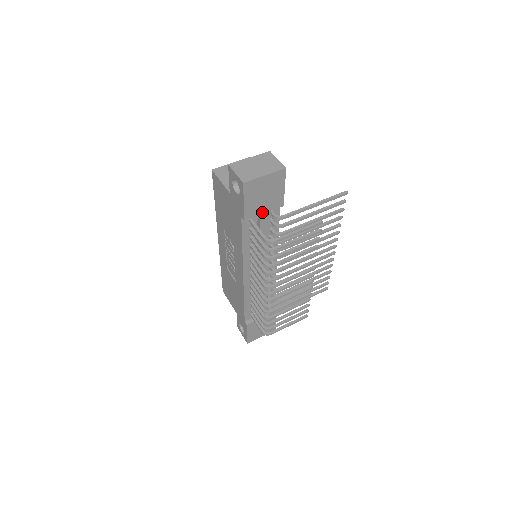
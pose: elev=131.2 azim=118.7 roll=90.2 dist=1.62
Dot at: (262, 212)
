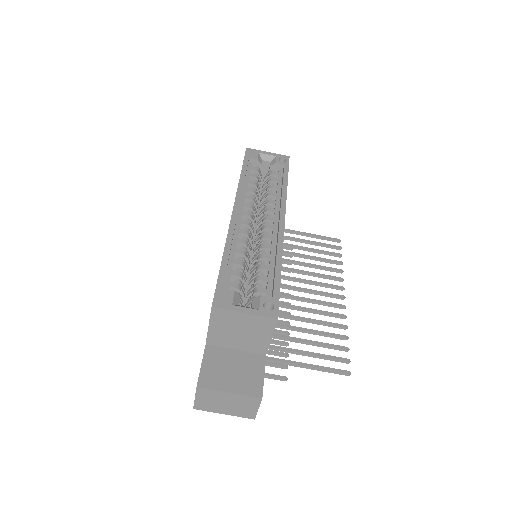
Dot at: occluded
